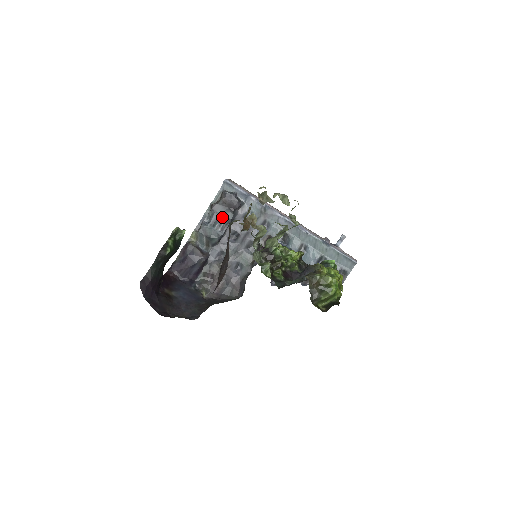
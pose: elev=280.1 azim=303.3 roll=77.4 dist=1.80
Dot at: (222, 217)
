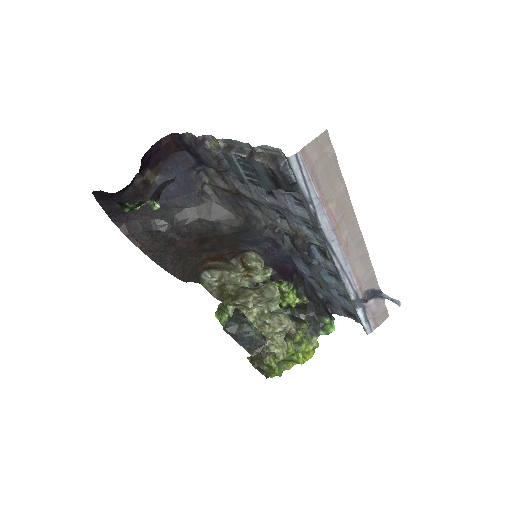
Dot at: (258, 177)
